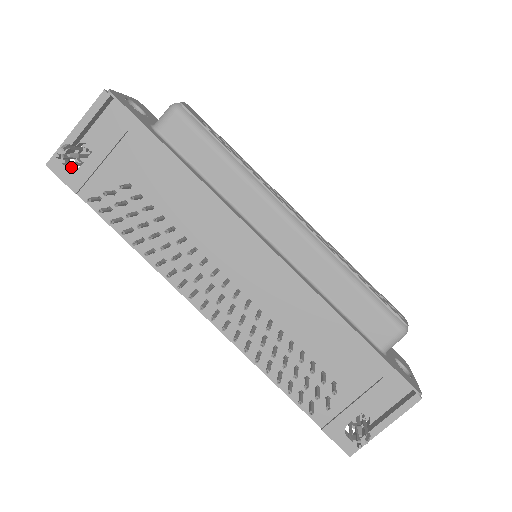
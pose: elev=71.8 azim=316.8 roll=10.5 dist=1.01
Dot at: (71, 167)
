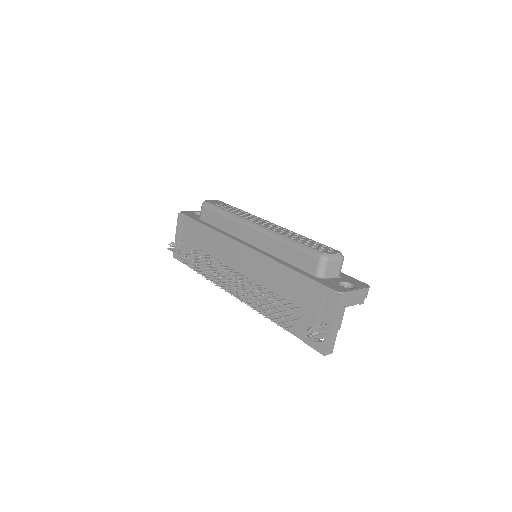
Dot at: occluded
